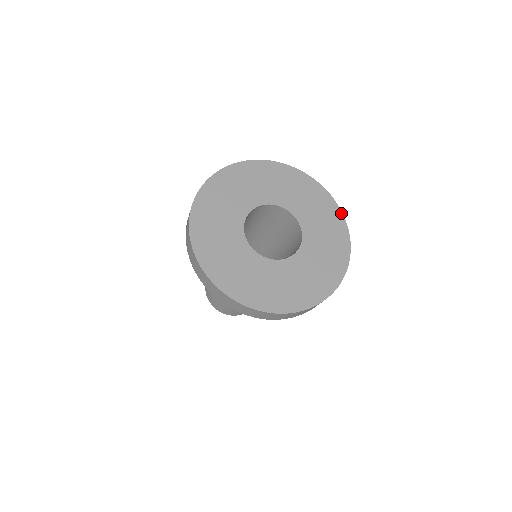
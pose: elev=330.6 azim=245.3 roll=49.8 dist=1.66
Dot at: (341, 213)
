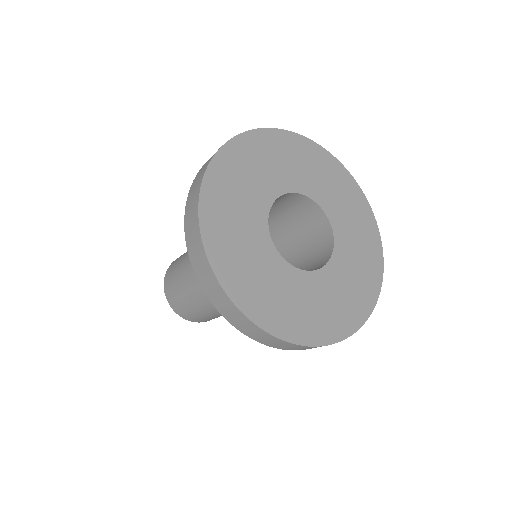
Dot at: (314, 143)
